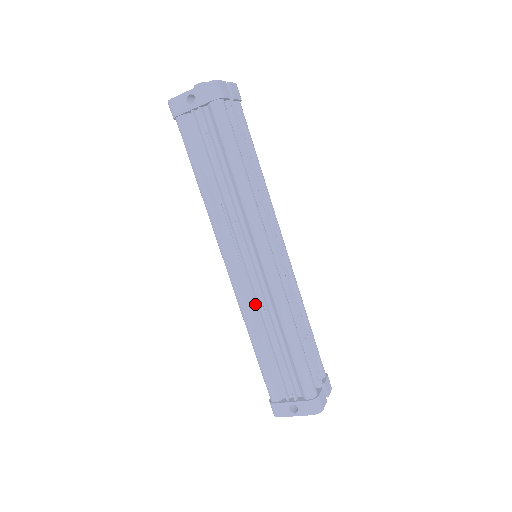
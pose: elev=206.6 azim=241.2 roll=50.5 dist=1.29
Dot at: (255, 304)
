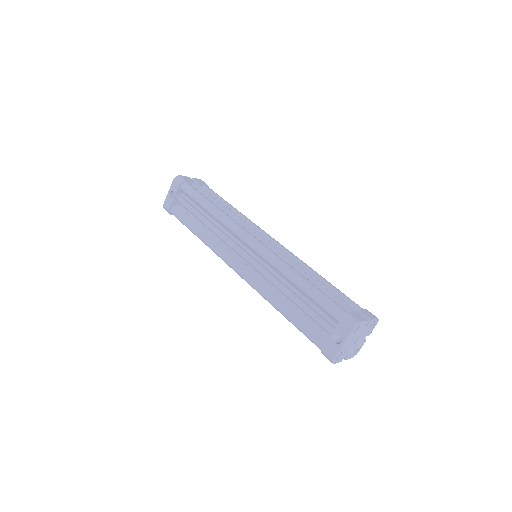
Dot at: (263, 278)
